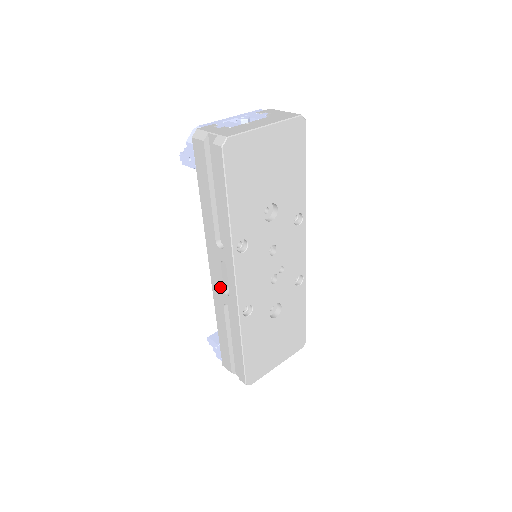
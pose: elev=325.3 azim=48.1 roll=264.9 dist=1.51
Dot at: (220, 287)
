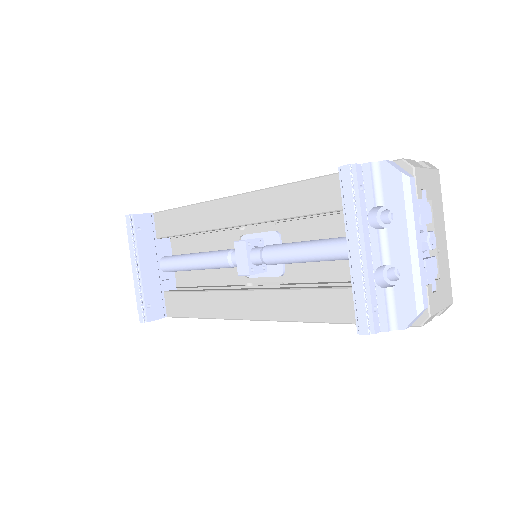
Dot at: occluded
